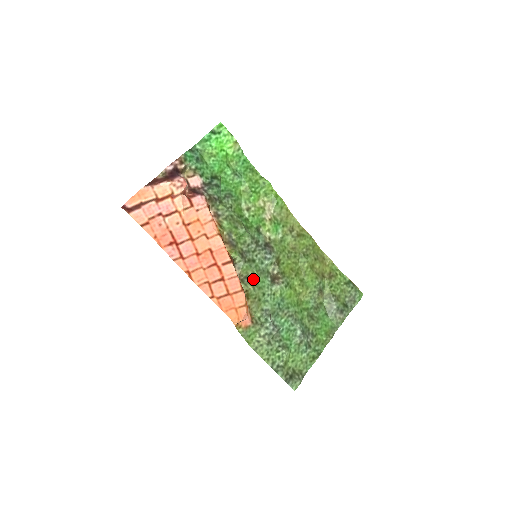
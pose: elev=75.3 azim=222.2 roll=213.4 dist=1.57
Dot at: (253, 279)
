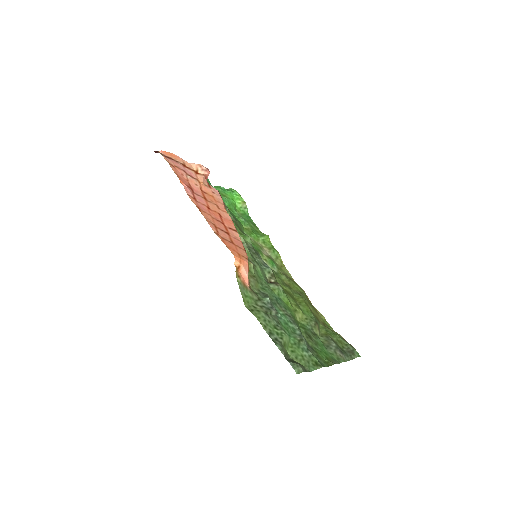
Dot at: (253, 264)
